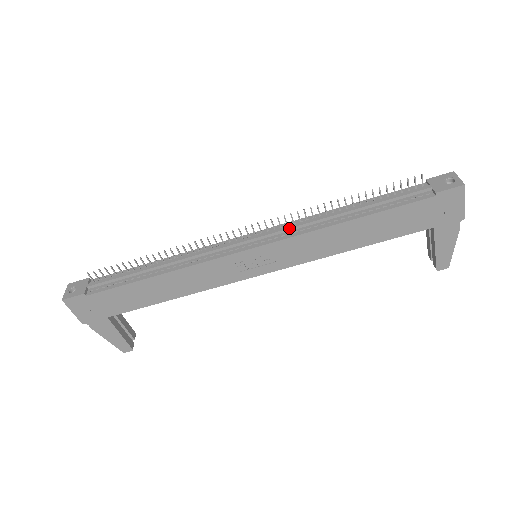
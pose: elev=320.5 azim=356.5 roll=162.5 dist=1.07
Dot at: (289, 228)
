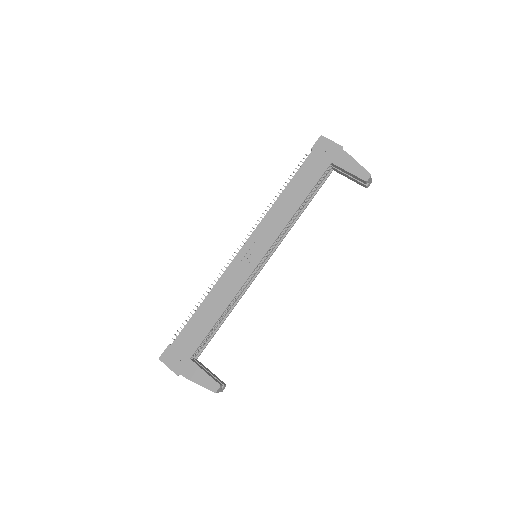
Dot at: occluded
